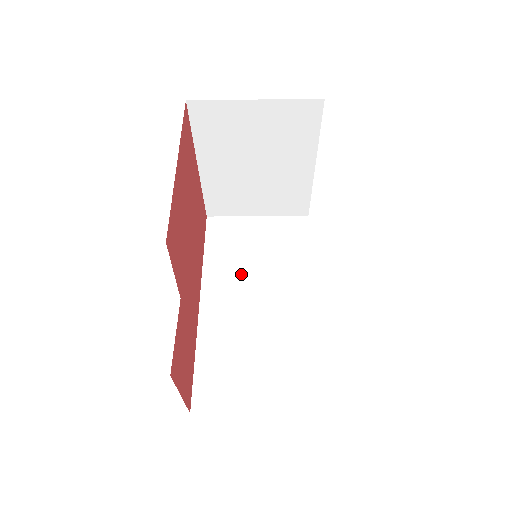
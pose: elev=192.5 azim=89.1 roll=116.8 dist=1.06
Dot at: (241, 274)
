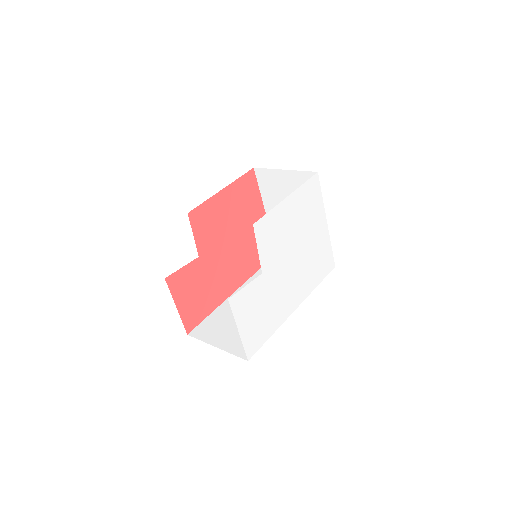
Dot at: occluded
